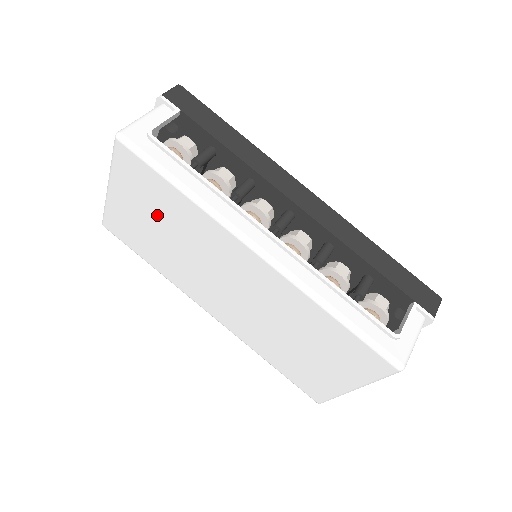
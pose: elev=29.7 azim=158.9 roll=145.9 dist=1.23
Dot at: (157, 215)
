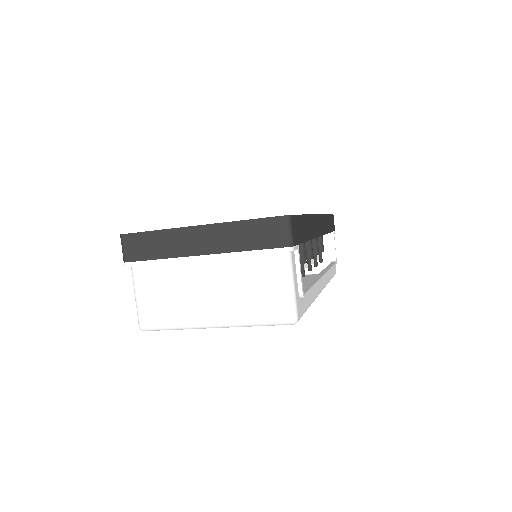
Dot at: occluded
